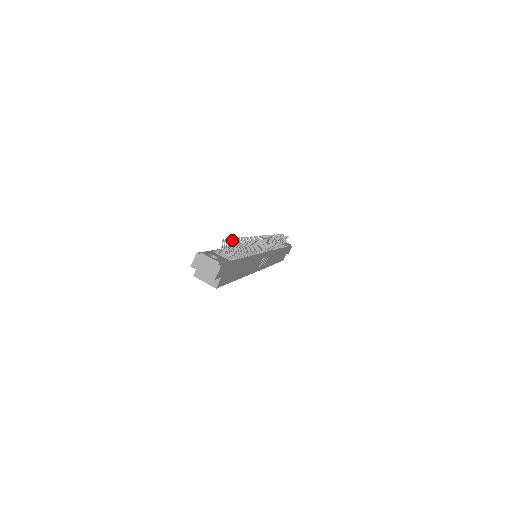
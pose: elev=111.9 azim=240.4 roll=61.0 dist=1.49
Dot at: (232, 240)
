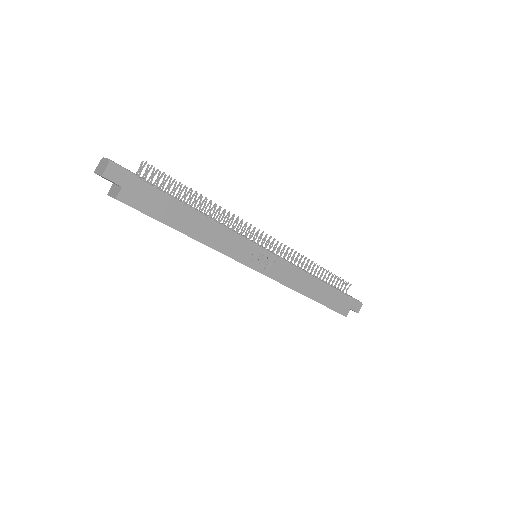
Dot at: (170, 179)
